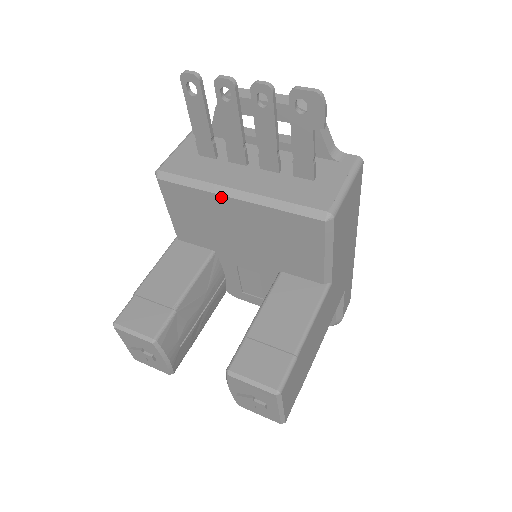
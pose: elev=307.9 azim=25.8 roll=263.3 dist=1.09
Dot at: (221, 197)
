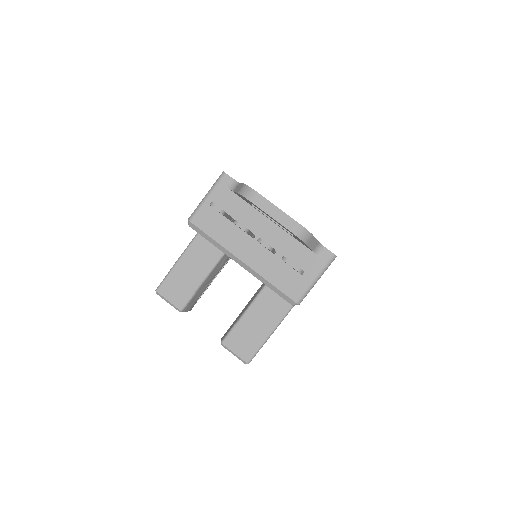
Dot at: occluded
